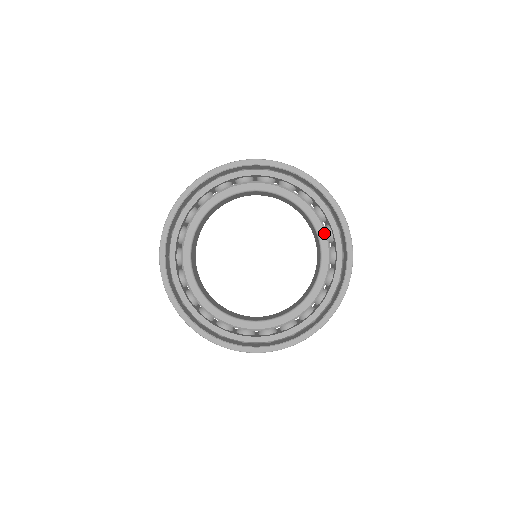
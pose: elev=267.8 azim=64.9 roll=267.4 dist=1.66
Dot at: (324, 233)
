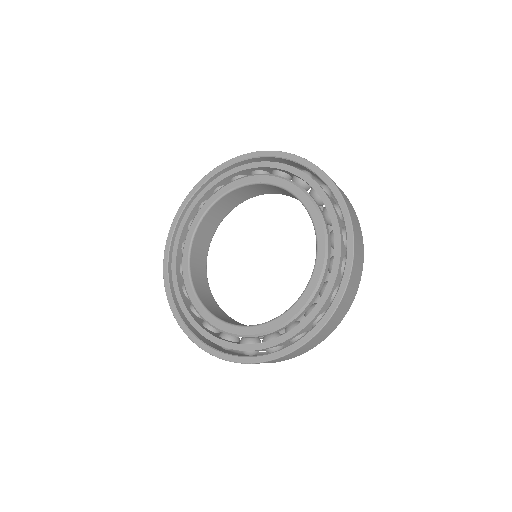
Dot at: (317, 213)
